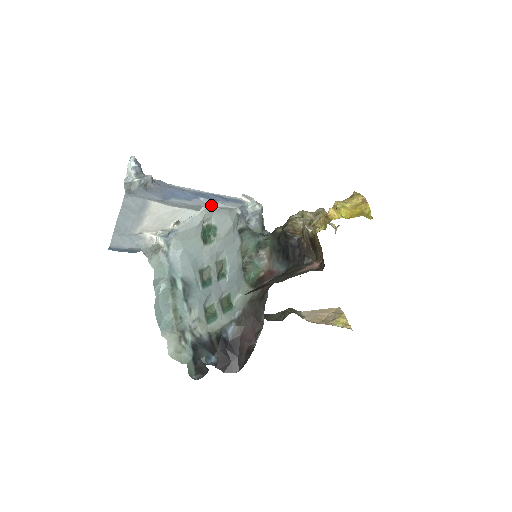
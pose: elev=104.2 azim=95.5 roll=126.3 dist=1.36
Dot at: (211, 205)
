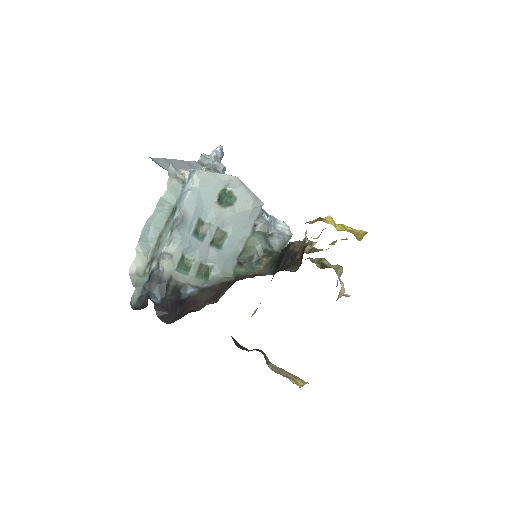
Dot at: occluded
